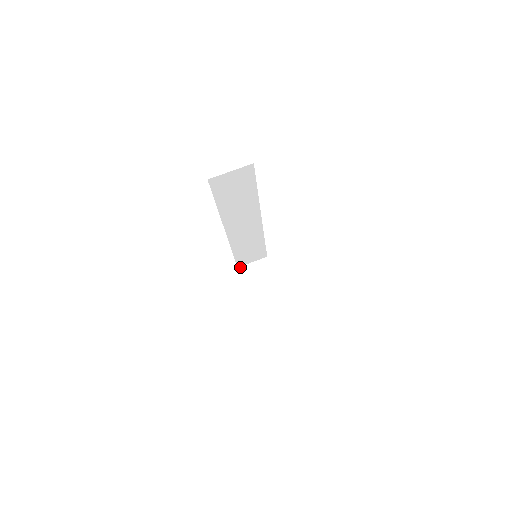
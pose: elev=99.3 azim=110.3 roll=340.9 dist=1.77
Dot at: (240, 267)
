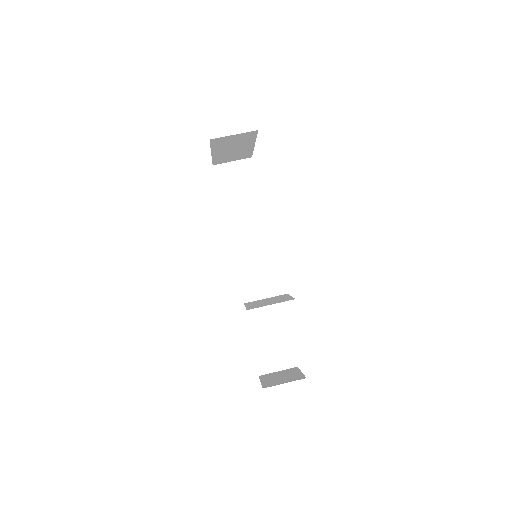
Dot at: (262, 375)
